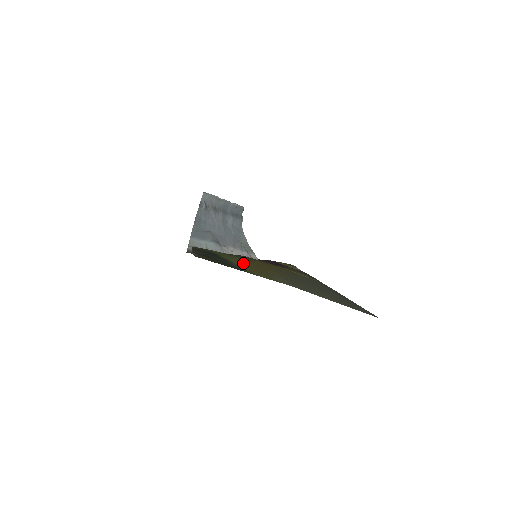
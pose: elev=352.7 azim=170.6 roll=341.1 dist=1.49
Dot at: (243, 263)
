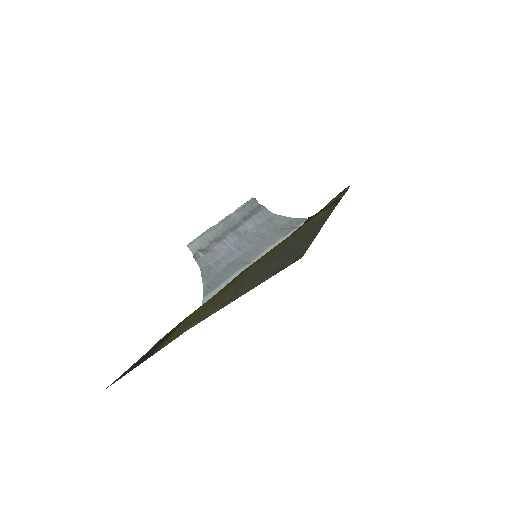
Dot at: occluded
